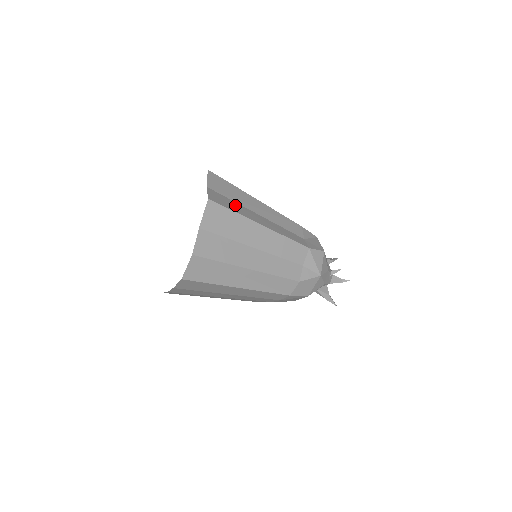
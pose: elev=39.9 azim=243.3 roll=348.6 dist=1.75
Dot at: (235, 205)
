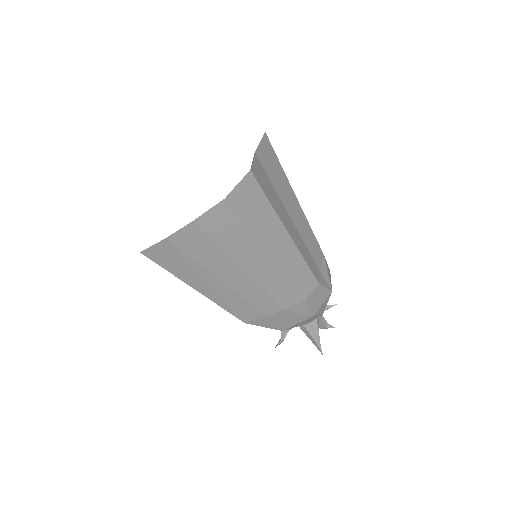
Dot at: occluded
